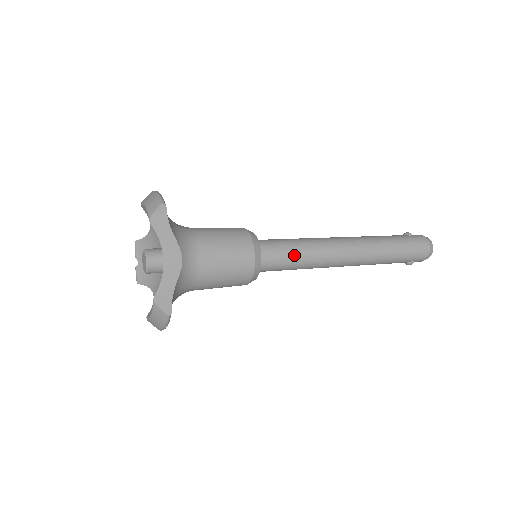
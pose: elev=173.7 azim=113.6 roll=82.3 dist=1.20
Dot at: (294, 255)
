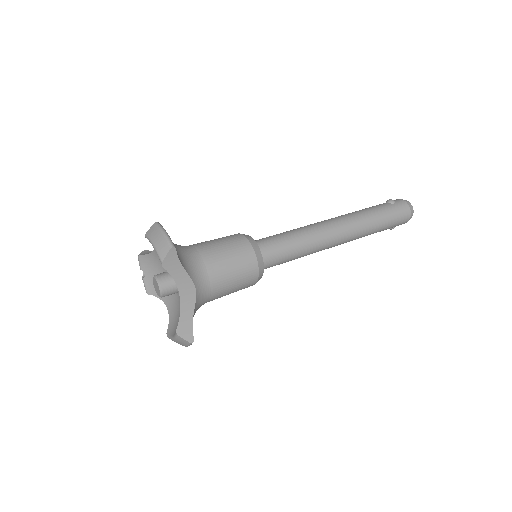
Dot at: (291, 252)
